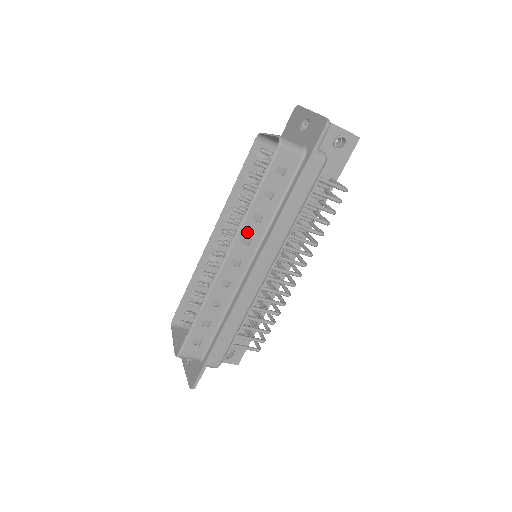
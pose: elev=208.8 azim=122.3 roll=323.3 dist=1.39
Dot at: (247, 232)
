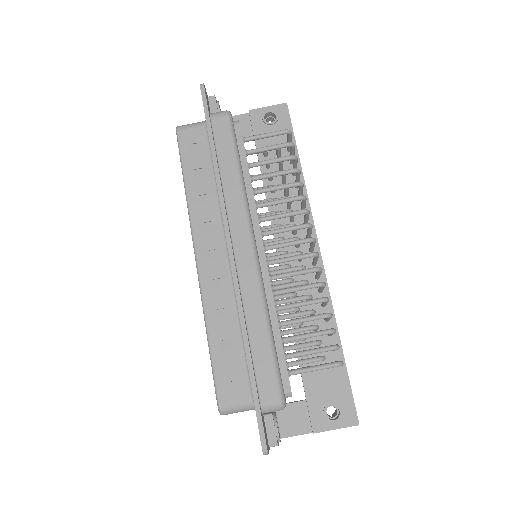
Dot at: (200, 218)
